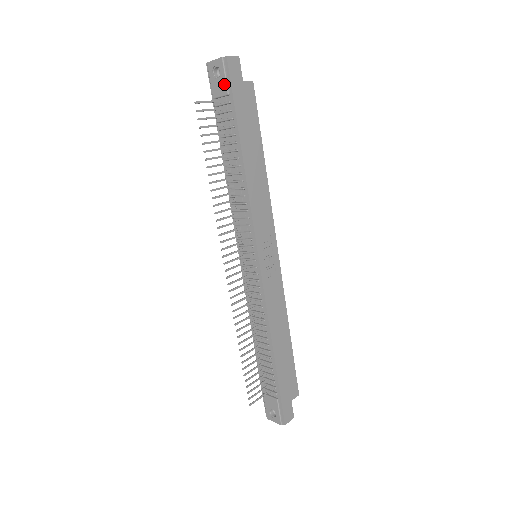
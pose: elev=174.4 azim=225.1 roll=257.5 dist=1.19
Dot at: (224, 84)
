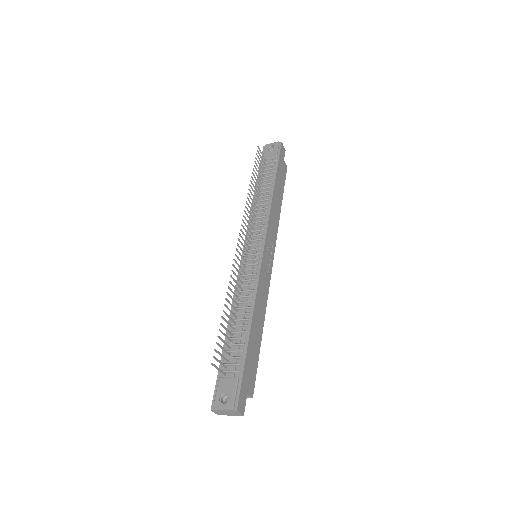
Dot at: (275, 152)
